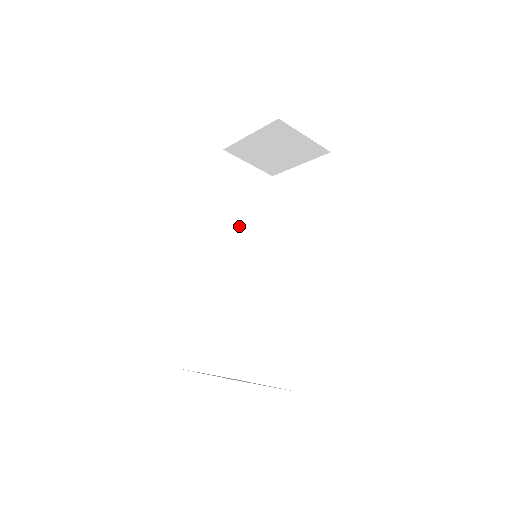
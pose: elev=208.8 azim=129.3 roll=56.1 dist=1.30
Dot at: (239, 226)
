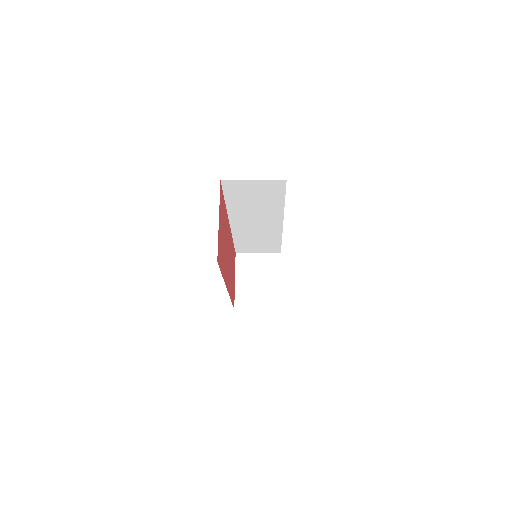
Dot at: (258, 210)
